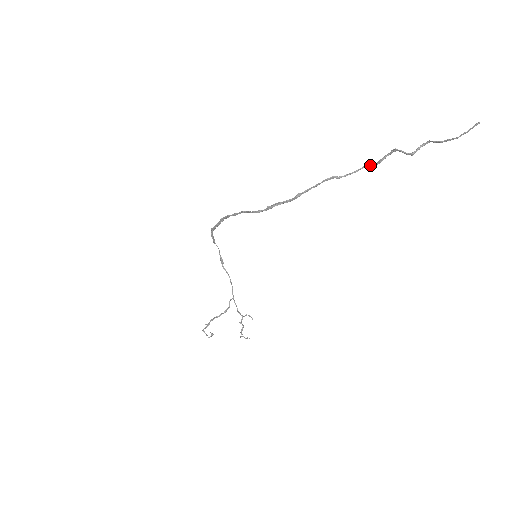
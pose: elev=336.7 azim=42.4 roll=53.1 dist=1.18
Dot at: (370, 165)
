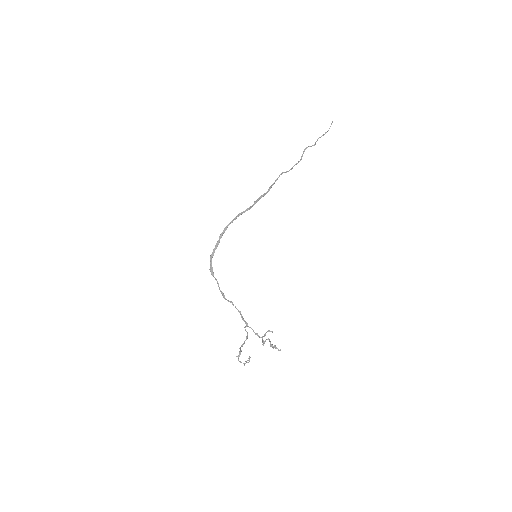
Dot at: (297, 163)
